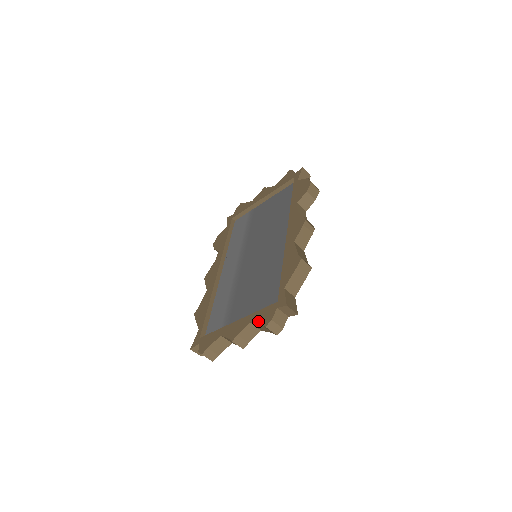
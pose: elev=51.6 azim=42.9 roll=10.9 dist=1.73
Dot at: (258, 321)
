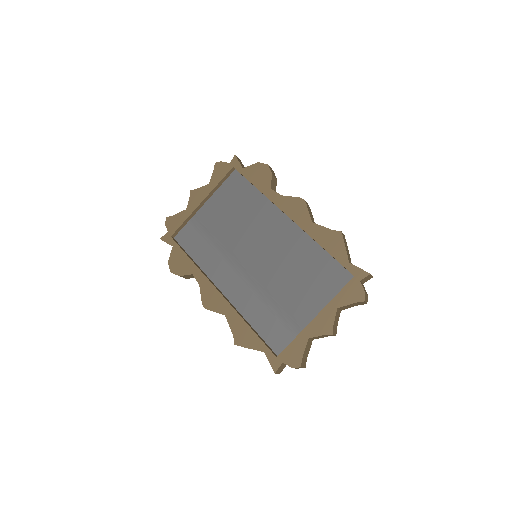
Dot at: (349, 302)
